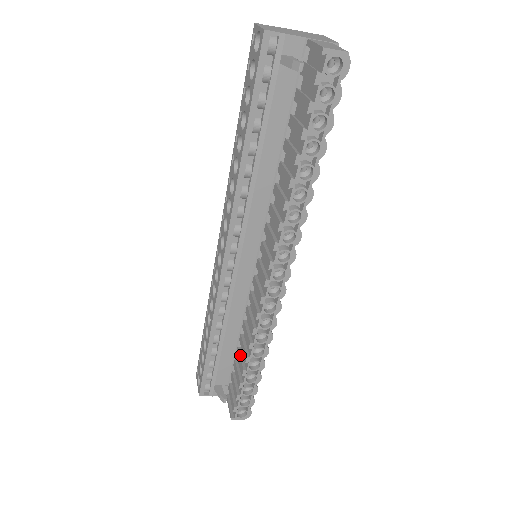
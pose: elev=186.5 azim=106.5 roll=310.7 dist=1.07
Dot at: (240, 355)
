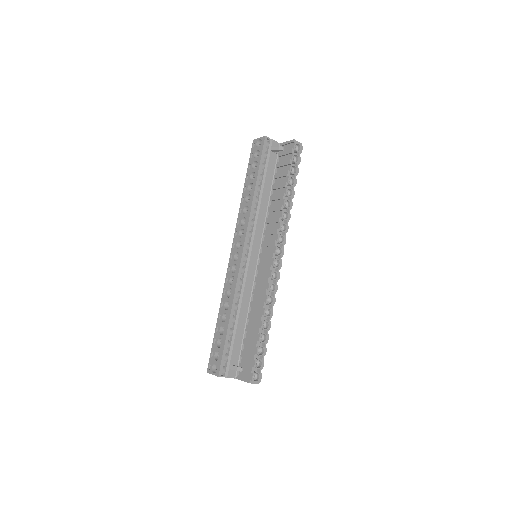
Dot at: (251, 326)
